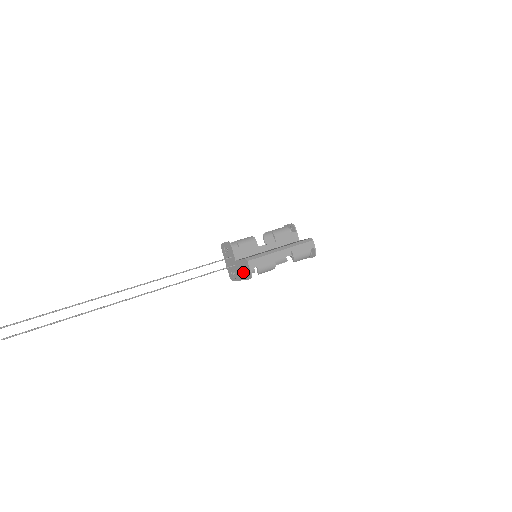
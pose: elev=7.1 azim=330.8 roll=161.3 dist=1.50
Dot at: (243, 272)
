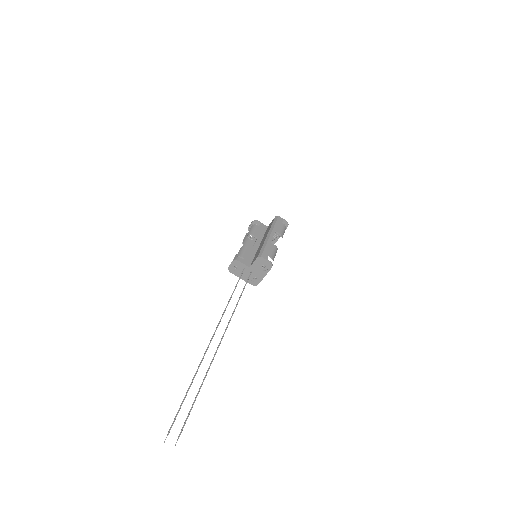
Dot at: (262, 269)
